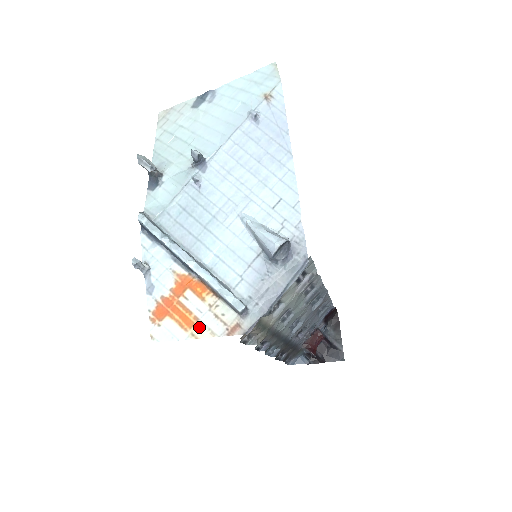
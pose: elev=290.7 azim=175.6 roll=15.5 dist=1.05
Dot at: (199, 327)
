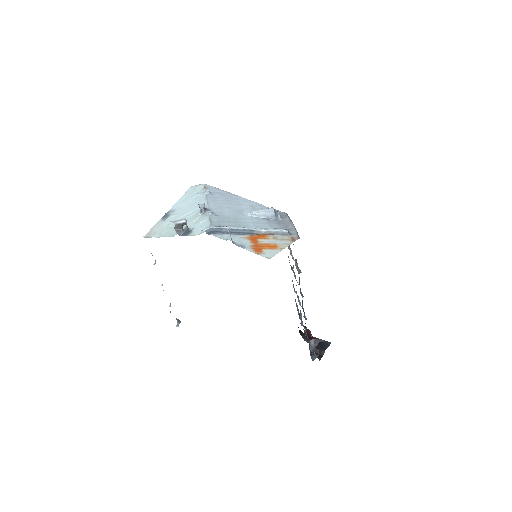
Dot at: (280, 245)
